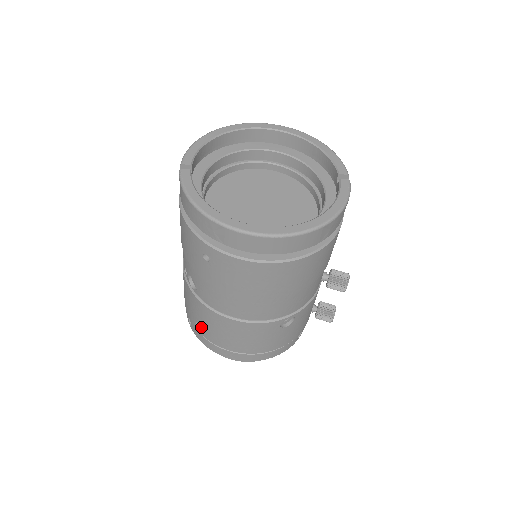
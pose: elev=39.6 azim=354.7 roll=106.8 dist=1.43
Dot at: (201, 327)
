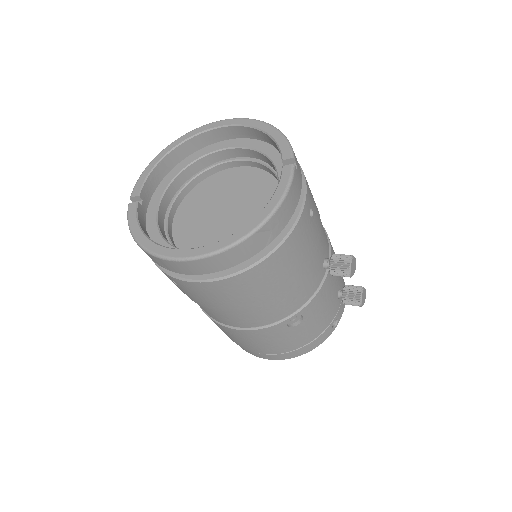
Dot at: occluded
